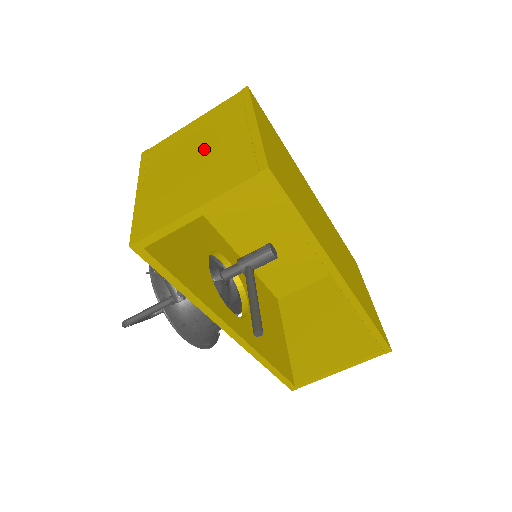
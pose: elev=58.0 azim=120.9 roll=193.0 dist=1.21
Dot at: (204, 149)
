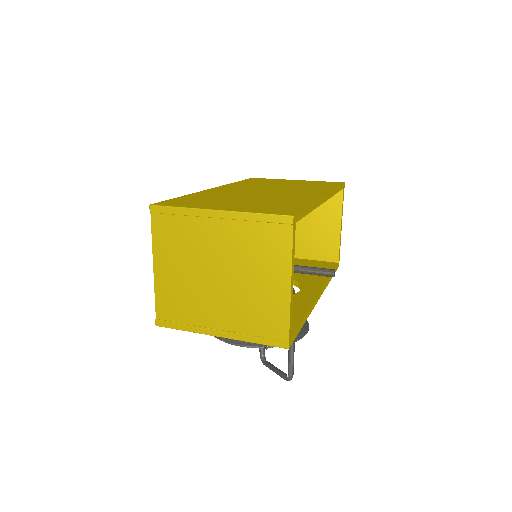
Dot at: (212, 264)
